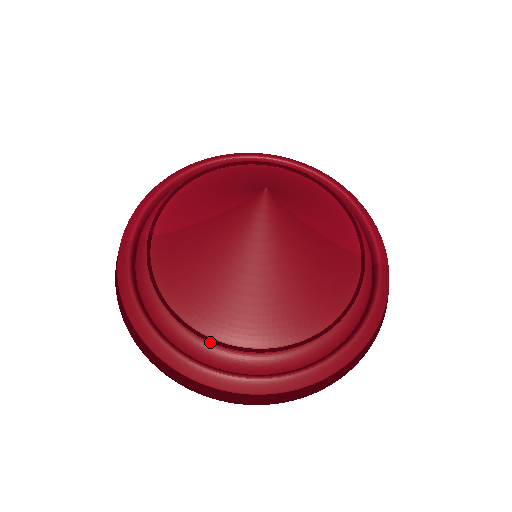
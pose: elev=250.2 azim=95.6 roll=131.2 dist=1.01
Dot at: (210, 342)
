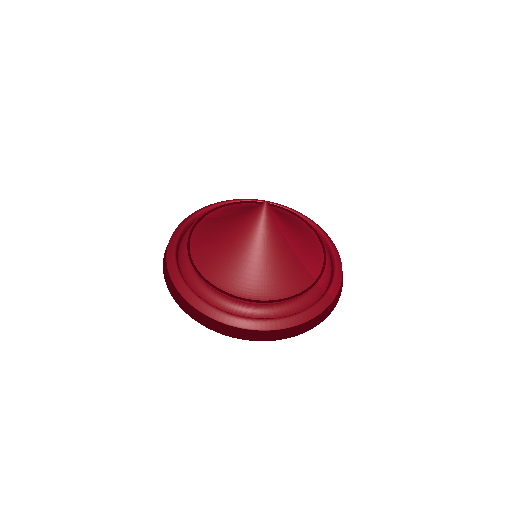
Dot at: (199, 276)
